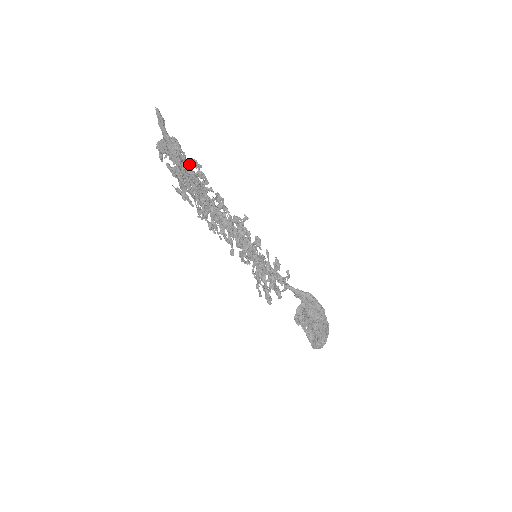
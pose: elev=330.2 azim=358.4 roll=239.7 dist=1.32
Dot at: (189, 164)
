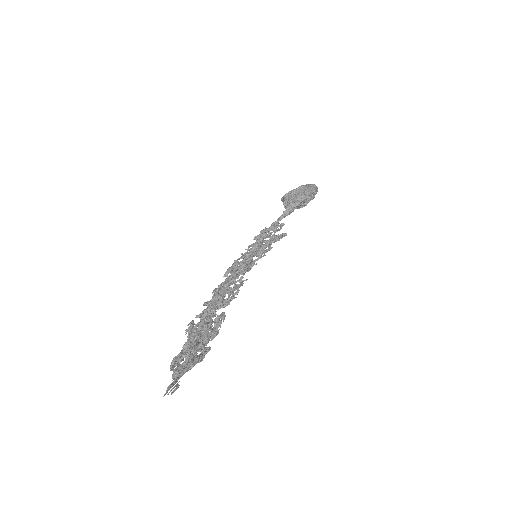
Dot at: (203, 346)
